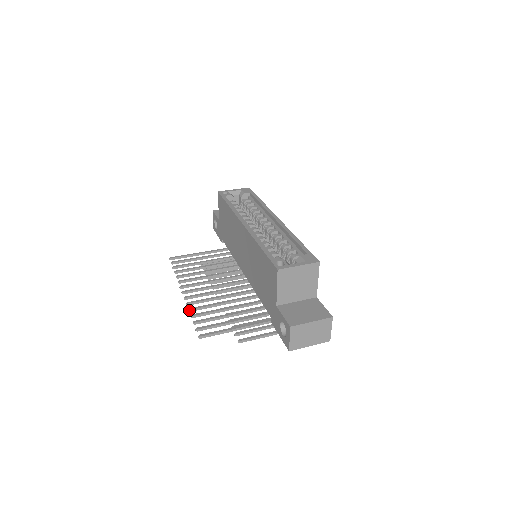
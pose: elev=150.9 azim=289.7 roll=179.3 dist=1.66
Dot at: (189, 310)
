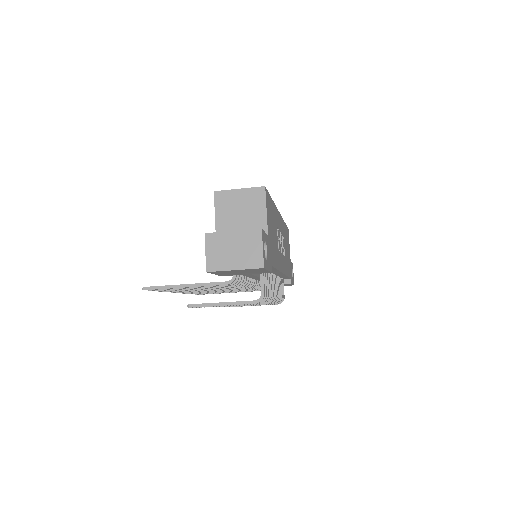
Dot at: occluded
